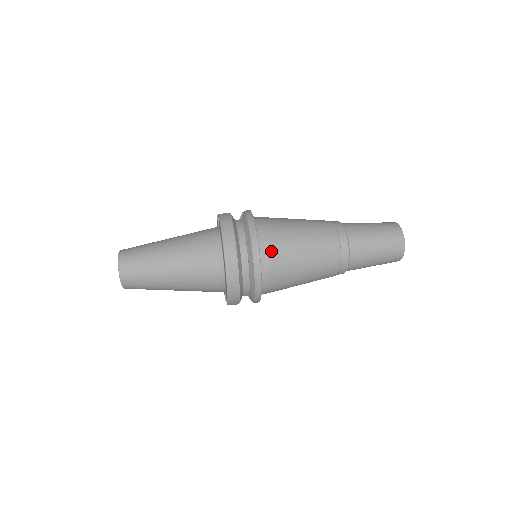
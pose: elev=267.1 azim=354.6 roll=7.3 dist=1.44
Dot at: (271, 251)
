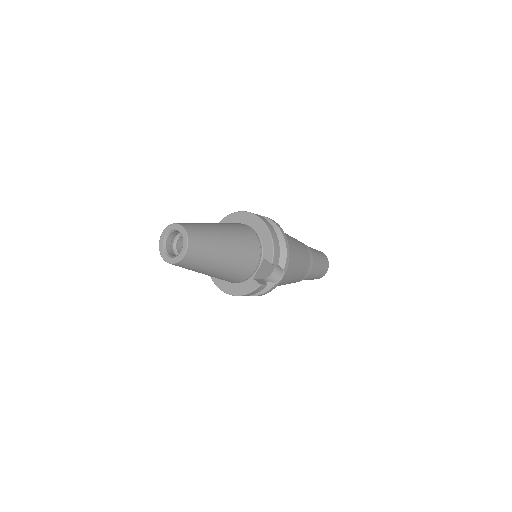
Dot at: occluded
